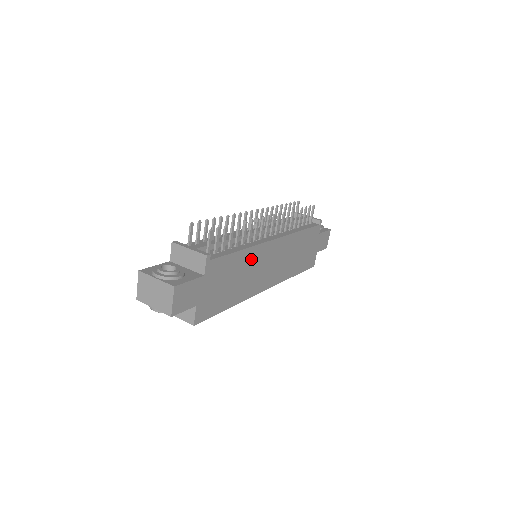
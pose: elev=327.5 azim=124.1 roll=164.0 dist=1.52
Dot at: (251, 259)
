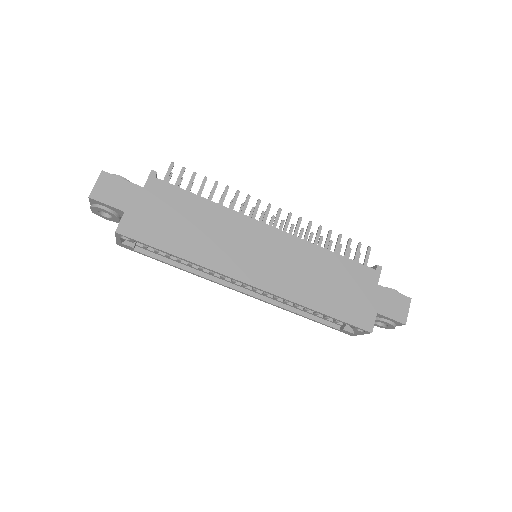
Dot at: (222, 221)
